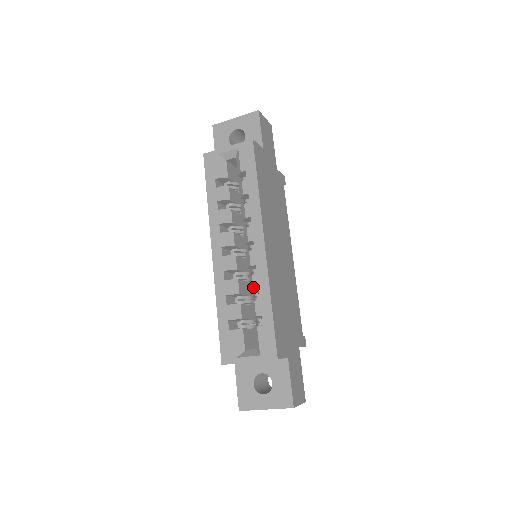
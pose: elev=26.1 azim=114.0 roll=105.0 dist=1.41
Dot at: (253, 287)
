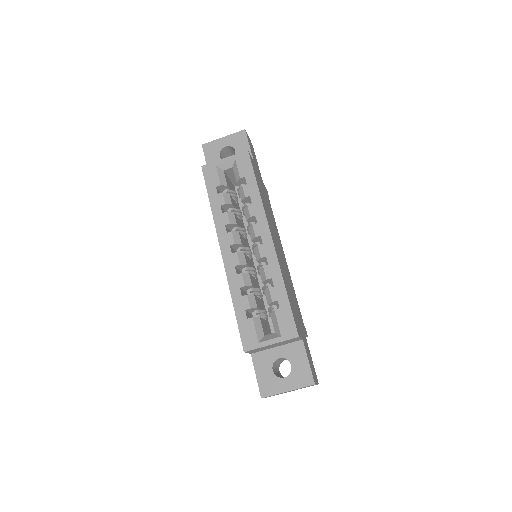
Dot at: (266, 276)
